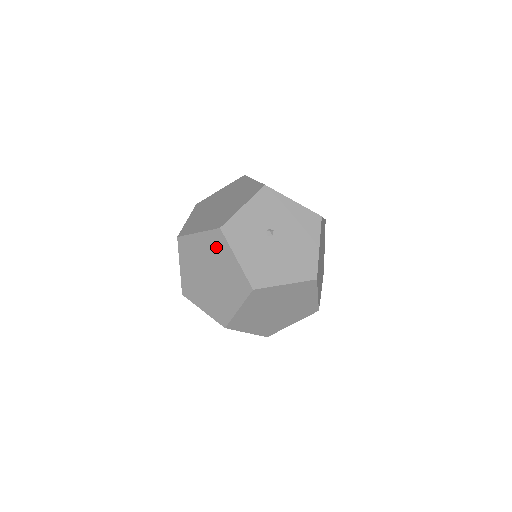
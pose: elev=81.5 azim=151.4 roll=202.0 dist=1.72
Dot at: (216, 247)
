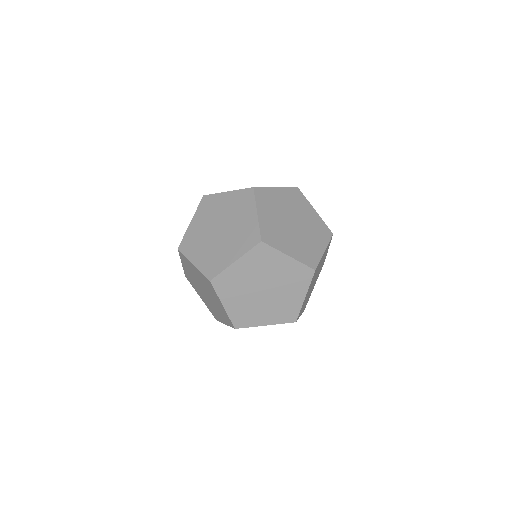
Dot at: occluded
